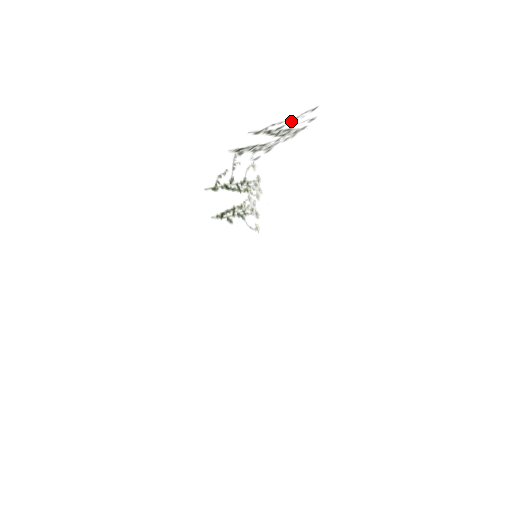
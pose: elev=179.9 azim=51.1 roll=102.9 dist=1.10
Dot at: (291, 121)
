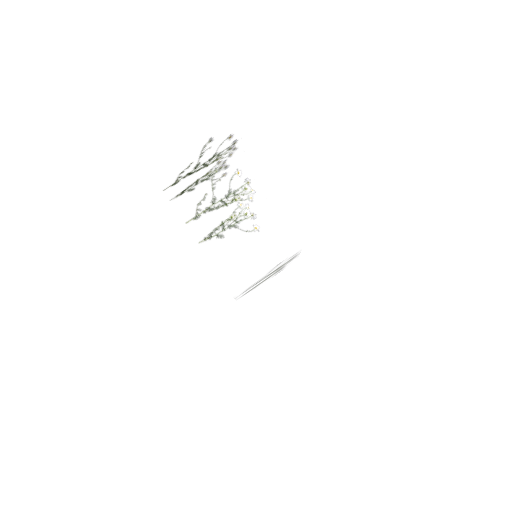
Dot at: (201, 157)
